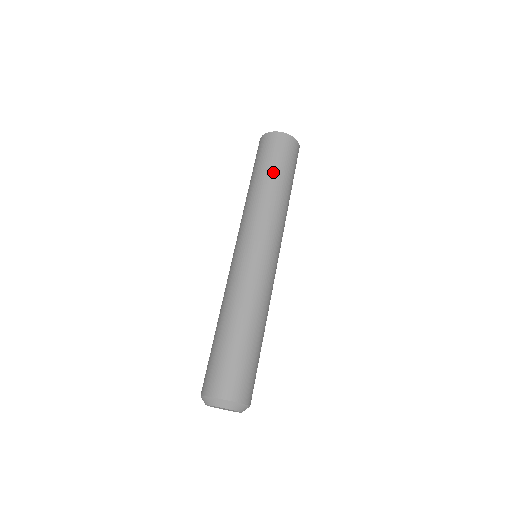
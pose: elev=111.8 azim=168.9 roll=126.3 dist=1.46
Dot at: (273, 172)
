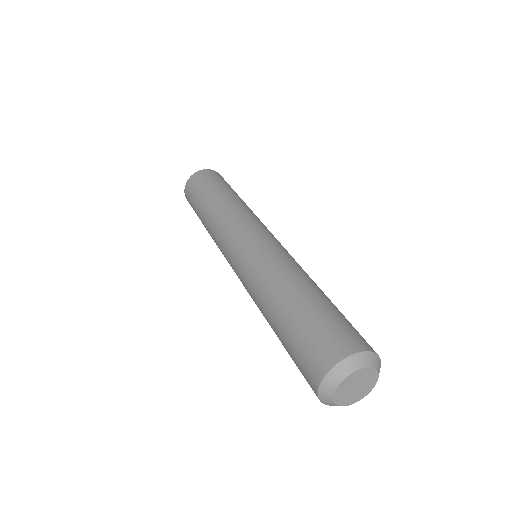
Dot at: (234, 192)
